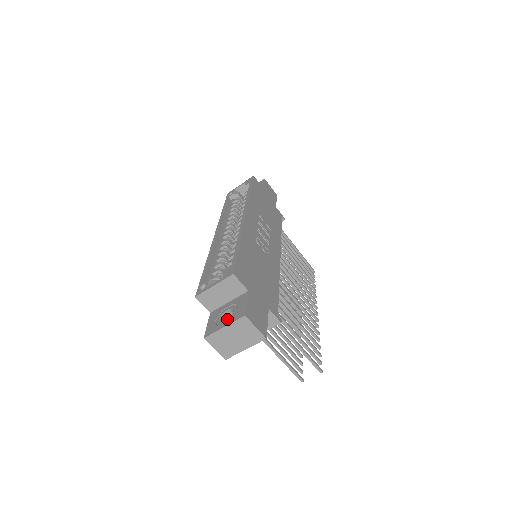
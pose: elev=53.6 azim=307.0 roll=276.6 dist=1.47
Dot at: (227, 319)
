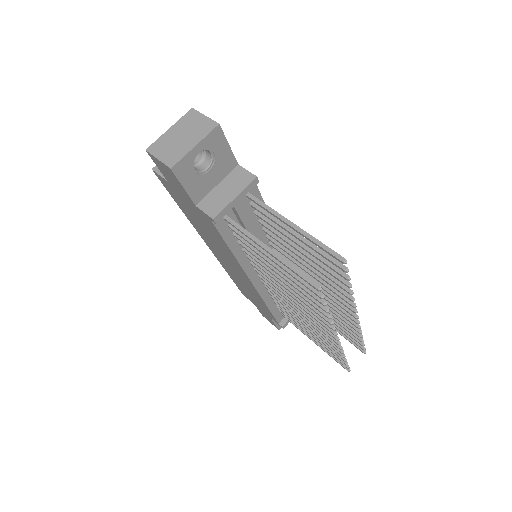
Dot at: occluded
